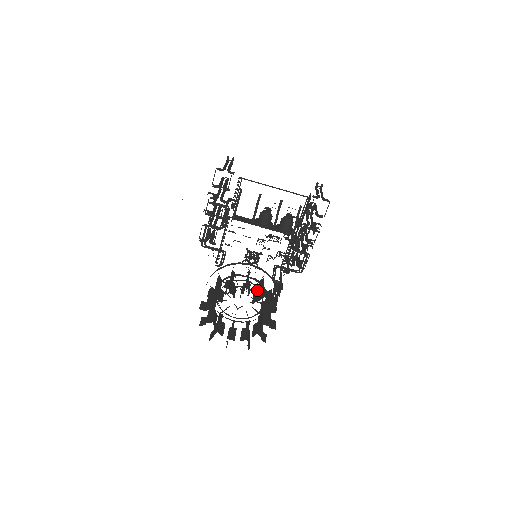
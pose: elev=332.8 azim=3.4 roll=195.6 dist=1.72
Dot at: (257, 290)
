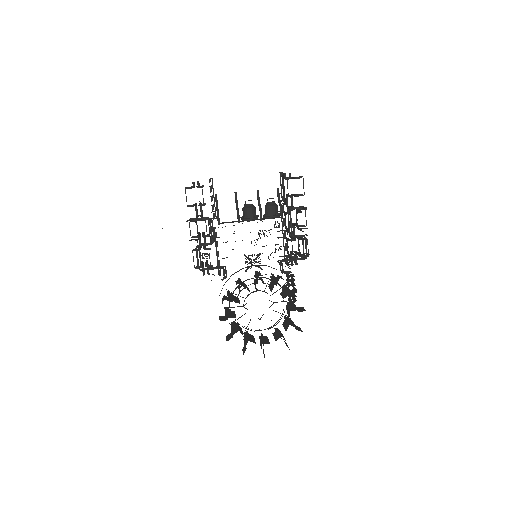
Dot at: occluded
